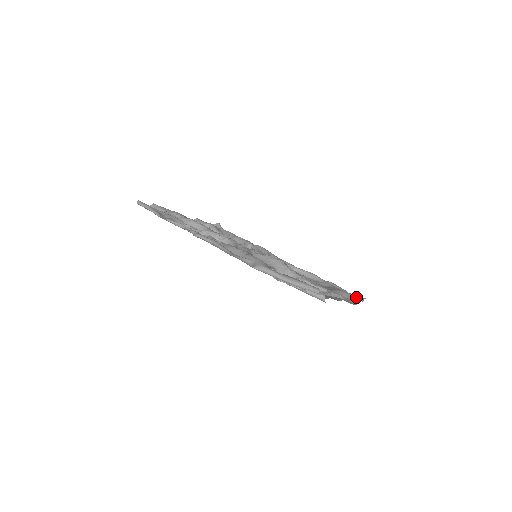
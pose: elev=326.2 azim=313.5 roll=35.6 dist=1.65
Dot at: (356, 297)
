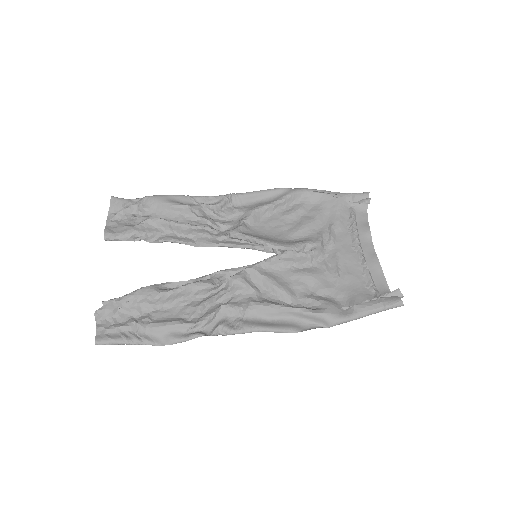
Dot at: (359, 199)
